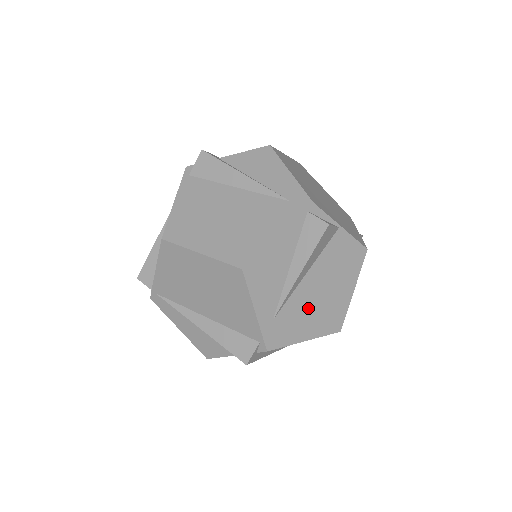
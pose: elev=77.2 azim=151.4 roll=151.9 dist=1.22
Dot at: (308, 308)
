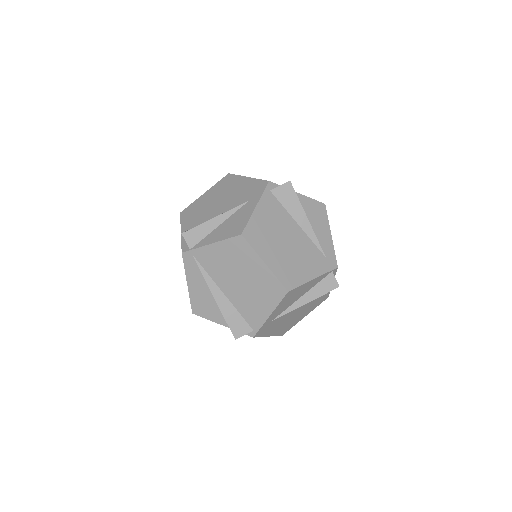
Dot at: (286, 320)
